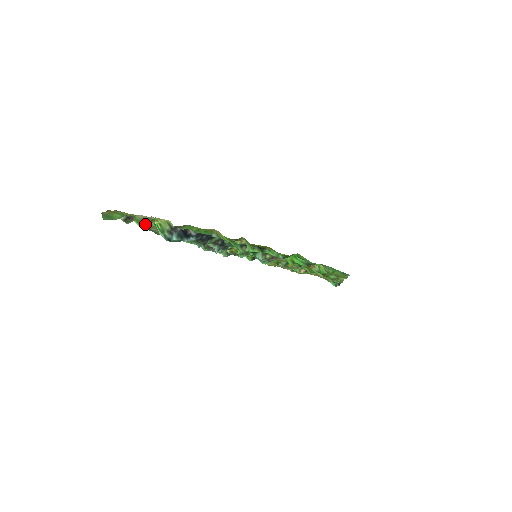
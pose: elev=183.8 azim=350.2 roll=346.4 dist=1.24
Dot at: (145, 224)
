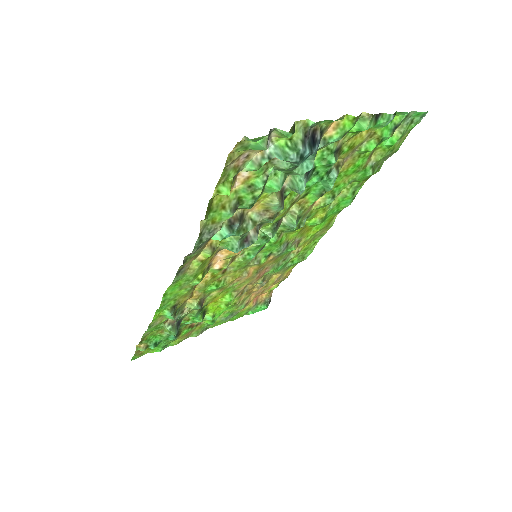
Dot at: (286, 137)
